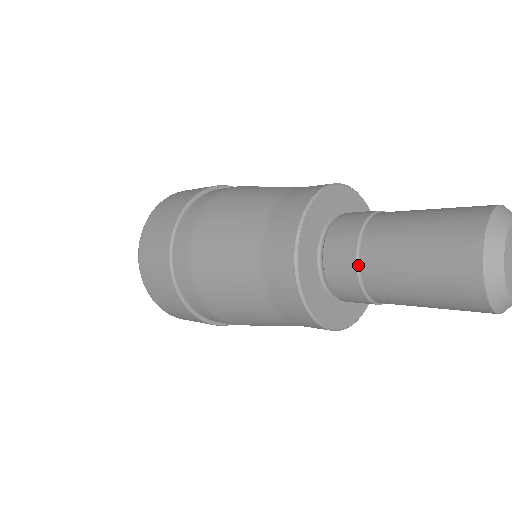
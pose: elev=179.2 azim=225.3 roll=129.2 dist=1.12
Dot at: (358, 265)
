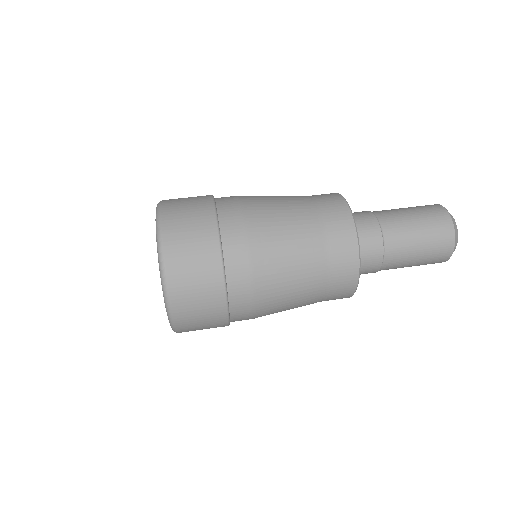
Dot at: (383, 258)
